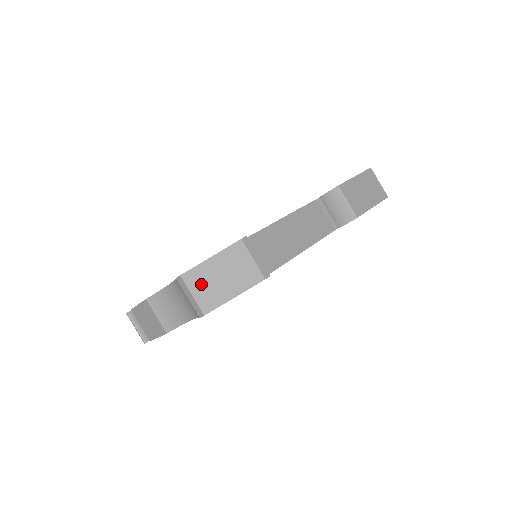
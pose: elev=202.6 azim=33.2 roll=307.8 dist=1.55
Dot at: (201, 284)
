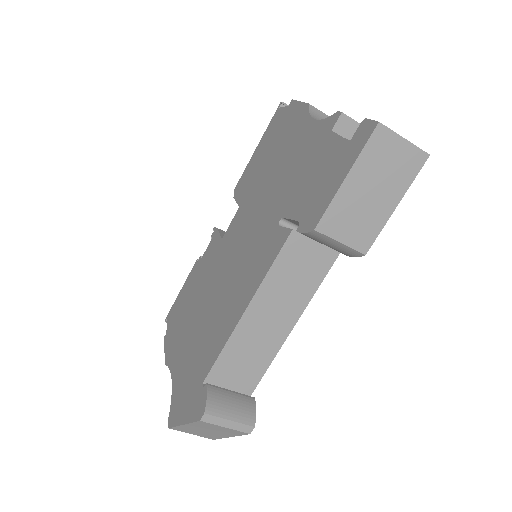
Dot at: (192, 432)
